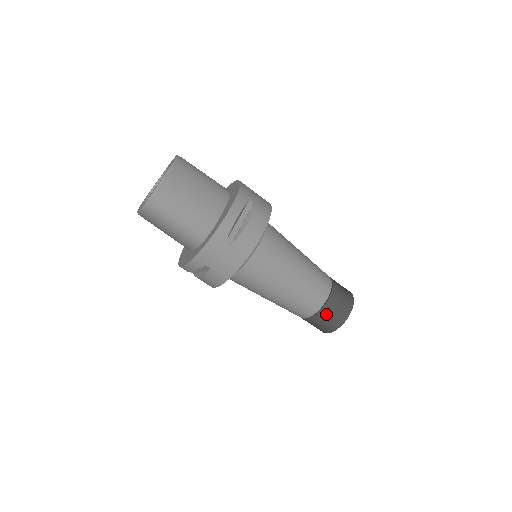
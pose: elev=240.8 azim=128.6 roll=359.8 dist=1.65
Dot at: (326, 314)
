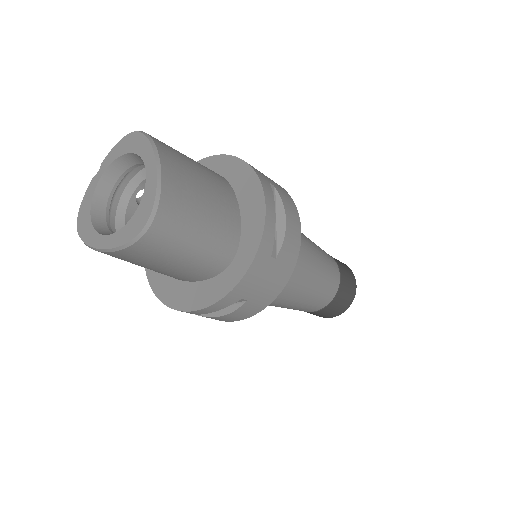
Dot at: (340, 298)
